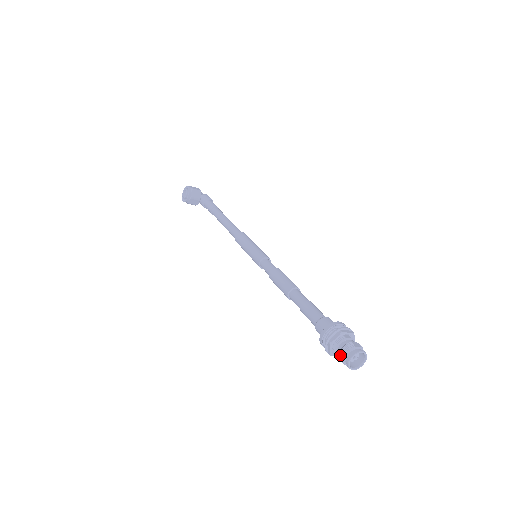
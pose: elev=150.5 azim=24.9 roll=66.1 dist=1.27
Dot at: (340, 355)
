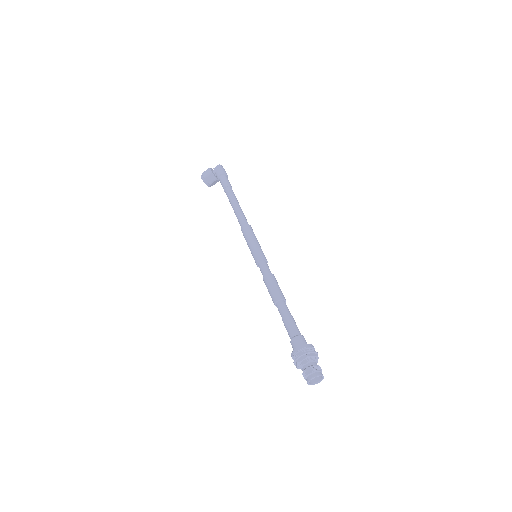
Dot at: occluded
